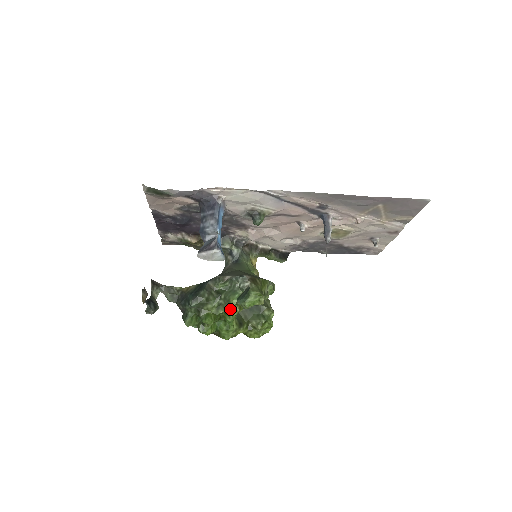
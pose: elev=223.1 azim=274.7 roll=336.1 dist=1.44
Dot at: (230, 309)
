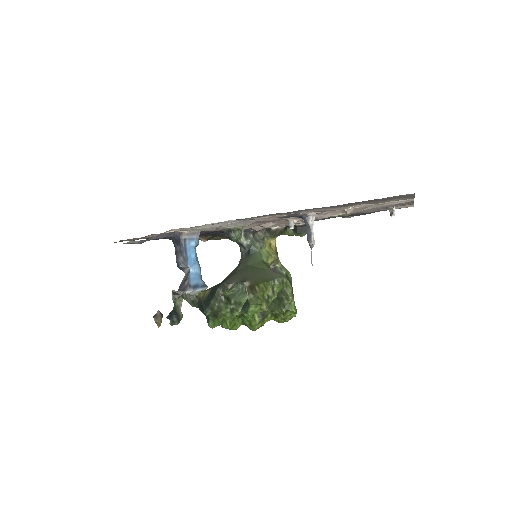
Dot at: occluded
